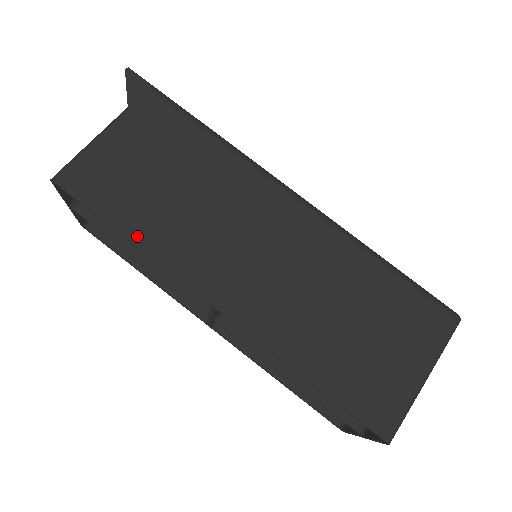
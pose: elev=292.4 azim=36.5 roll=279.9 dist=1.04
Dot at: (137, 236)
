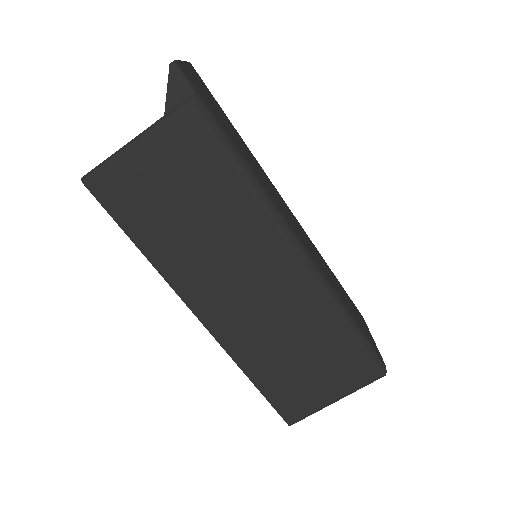
Dot at: (149, 251)
